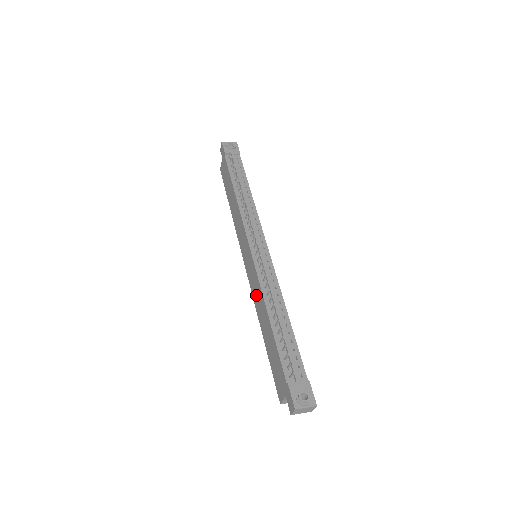
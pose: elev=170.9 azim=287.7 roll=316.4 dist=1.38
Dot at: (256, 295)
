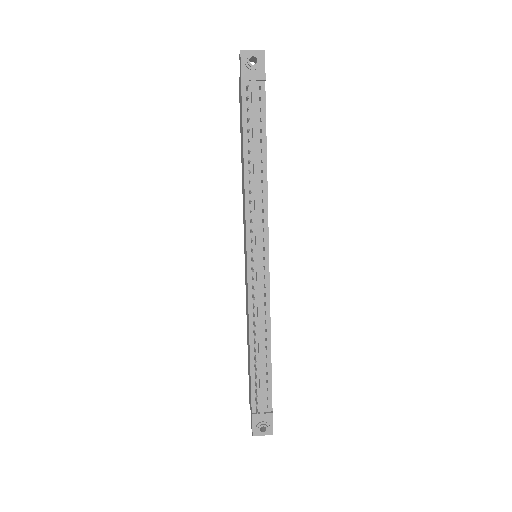
Dot at: occluded
